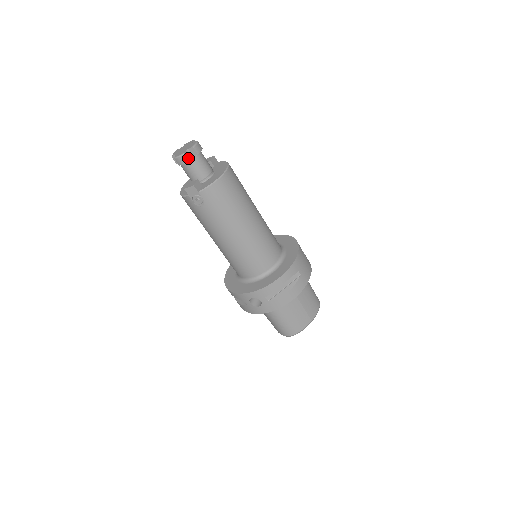
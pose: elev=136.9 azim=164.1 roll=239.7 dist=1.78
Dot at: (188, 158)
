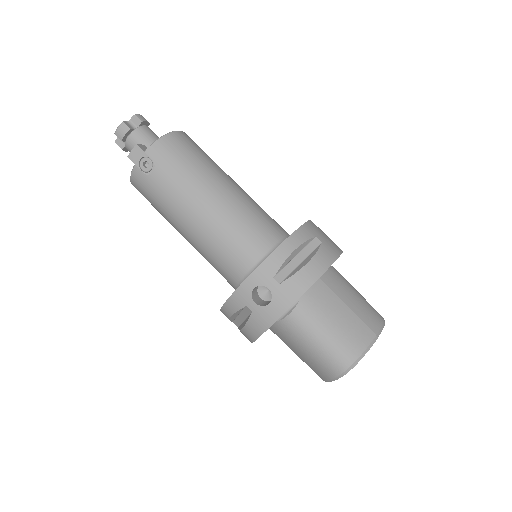
Dot at: (130, 127)
